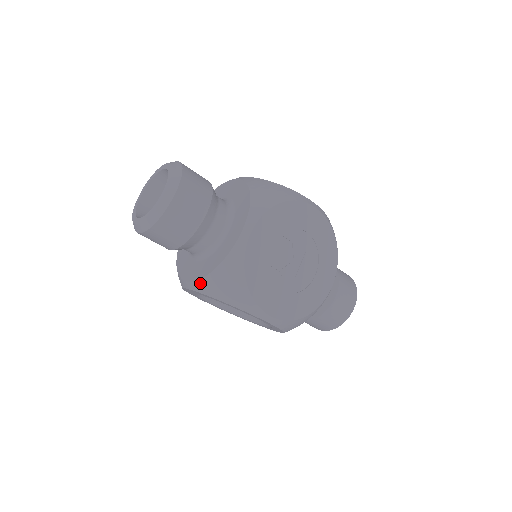
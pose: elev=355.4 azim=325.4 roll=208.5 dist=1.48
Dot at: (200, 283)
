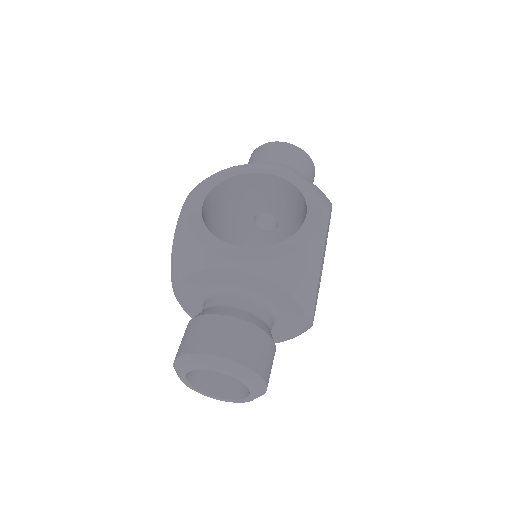
Dot at: occluded
